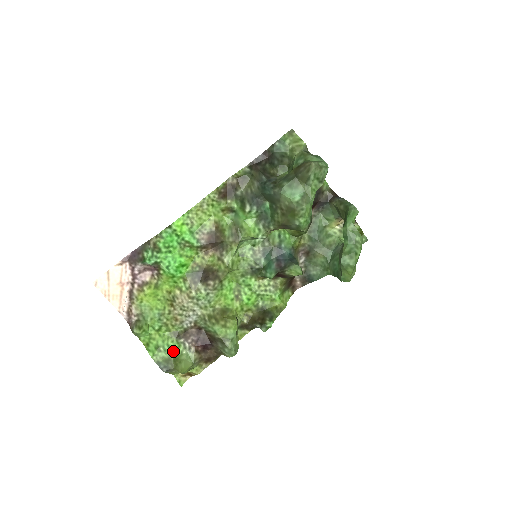
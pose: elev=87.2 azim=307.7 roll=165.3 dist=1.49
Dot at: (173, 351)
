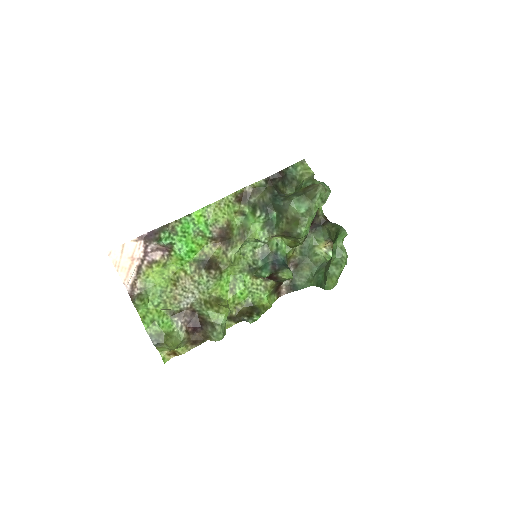
Dot at: (166, 327)
